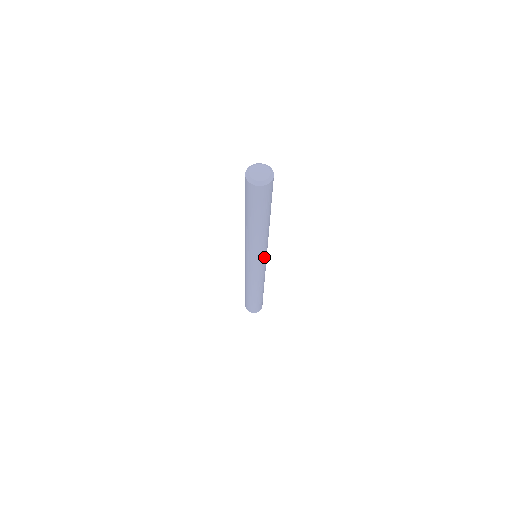
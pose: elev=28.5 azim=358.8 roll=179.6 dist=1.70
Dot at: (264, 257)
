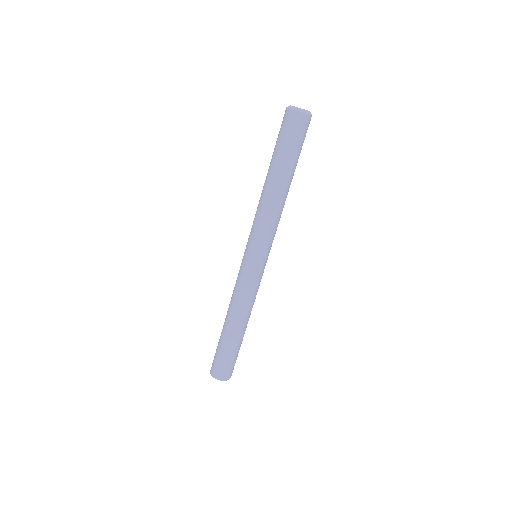
Dot at: (269, 250)
